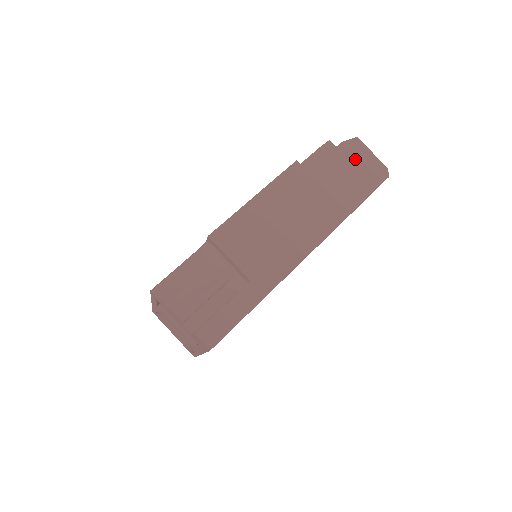
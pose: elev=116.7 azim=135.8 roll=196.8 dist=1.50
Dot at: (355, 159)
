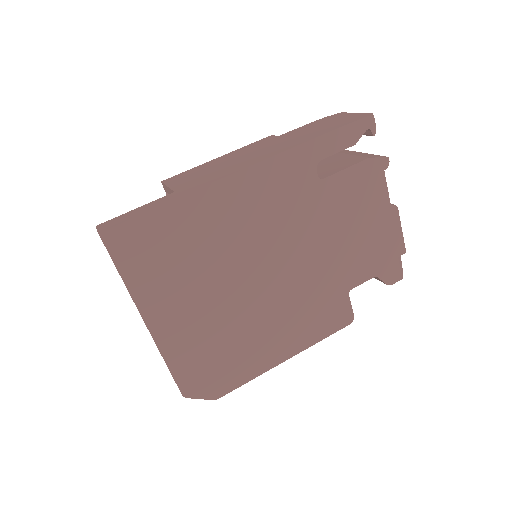
Dot at: (334, 119)
